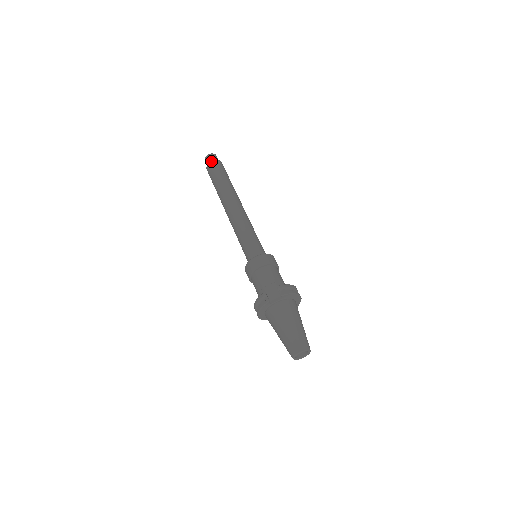
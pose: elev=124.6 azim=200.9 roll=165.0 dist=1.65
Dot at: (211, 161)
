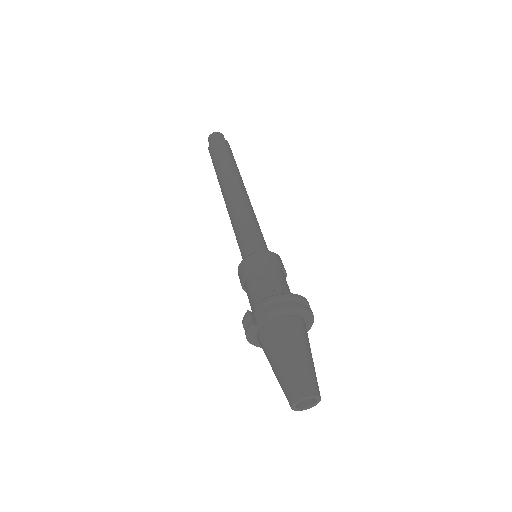
Dot at: (211, 142)
